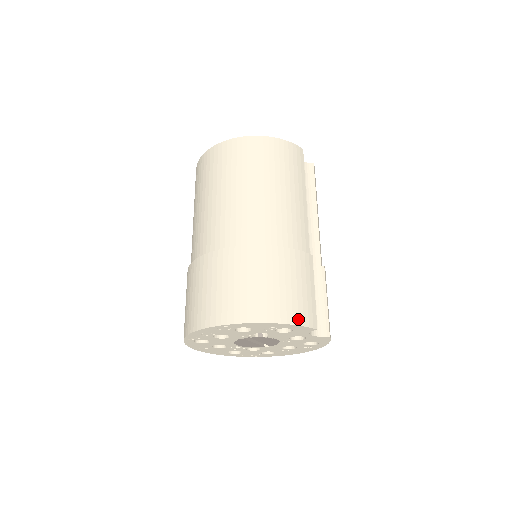
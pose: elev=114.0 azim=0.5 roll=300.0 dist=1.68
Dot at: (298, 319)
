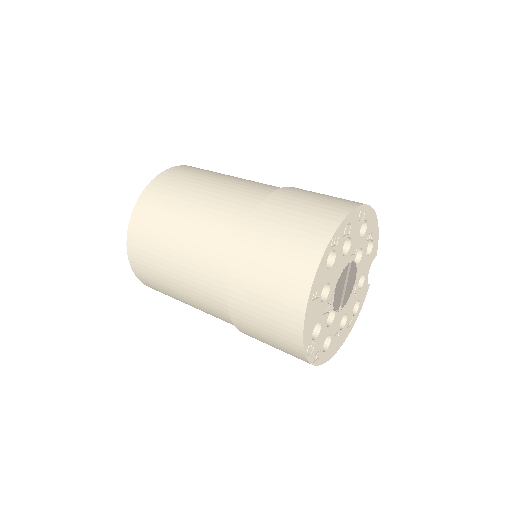
Dot at: occluded
